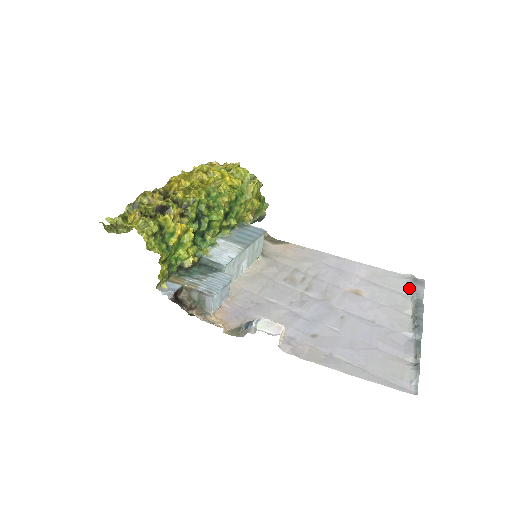
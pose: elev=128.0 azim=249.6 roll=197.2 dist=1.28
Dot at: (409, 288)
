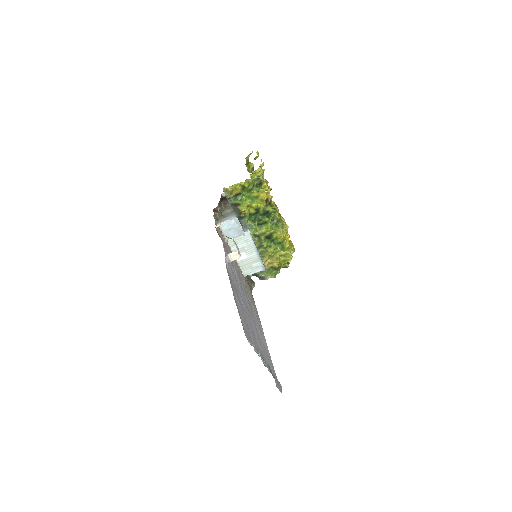
Dot at: occluded
